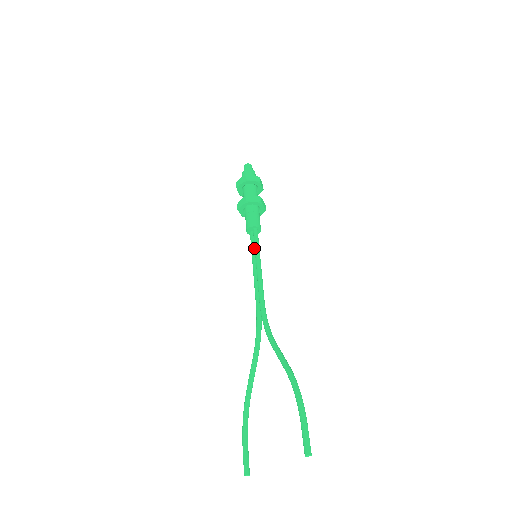
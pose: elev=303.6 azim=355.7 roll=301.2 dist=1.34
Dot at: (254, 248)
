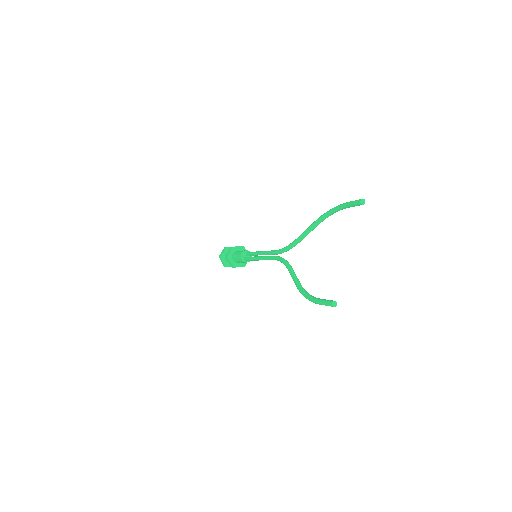
Dot at: occluded
